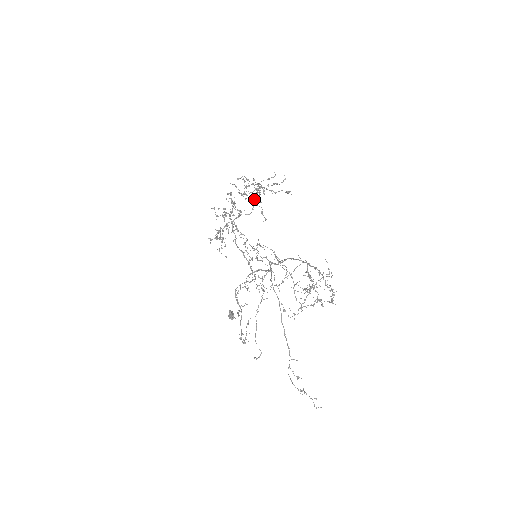
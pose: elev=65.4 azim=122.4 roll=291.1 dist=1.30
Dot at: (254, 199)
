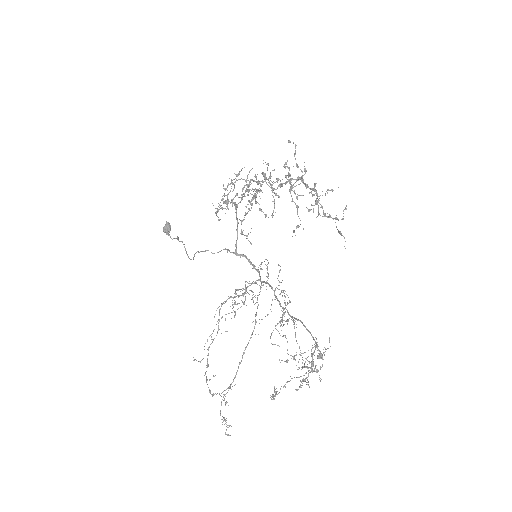
Dot at: (290, 179)
